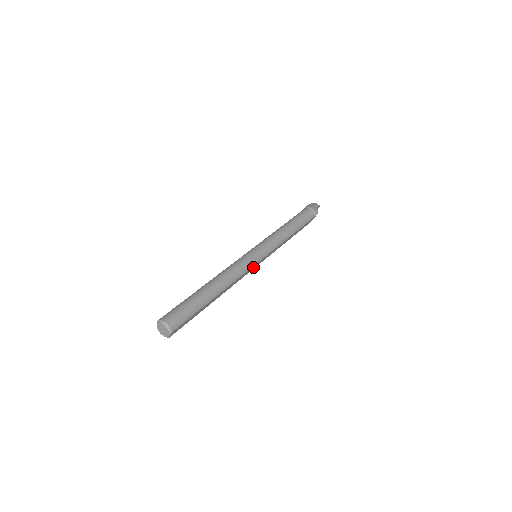
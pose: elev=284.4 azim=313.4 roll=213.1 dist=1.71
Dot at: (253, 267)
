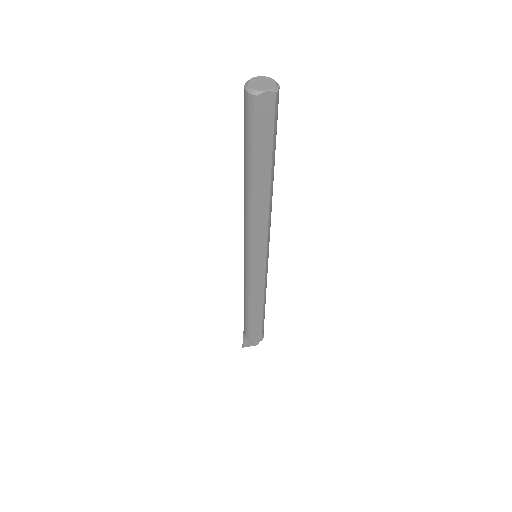
Dot at: (260, 250)
